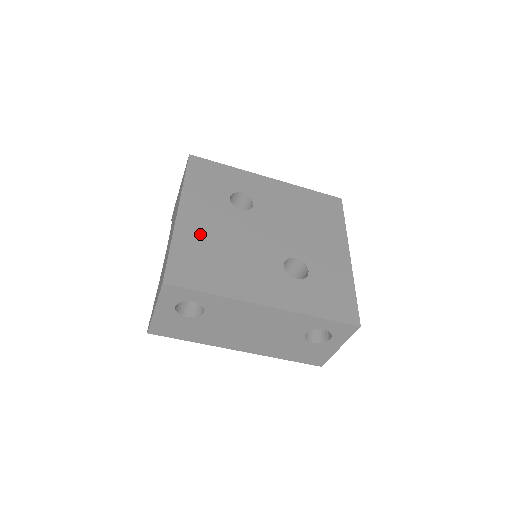
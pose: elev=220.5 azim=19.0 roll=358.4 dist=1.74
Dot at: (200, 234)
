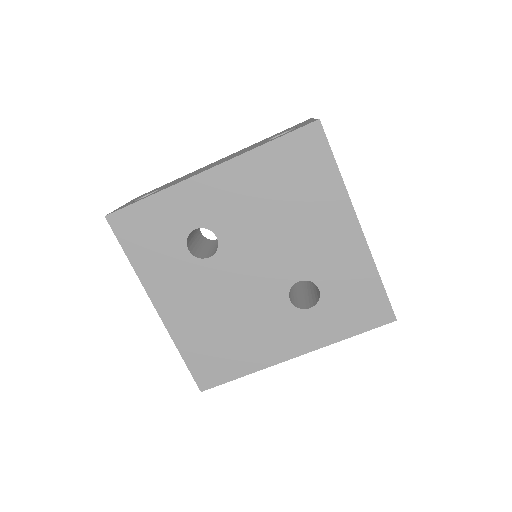
Dot at: (194, 323)
